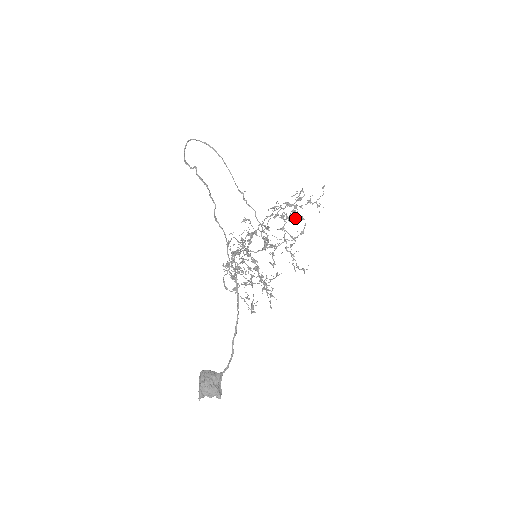
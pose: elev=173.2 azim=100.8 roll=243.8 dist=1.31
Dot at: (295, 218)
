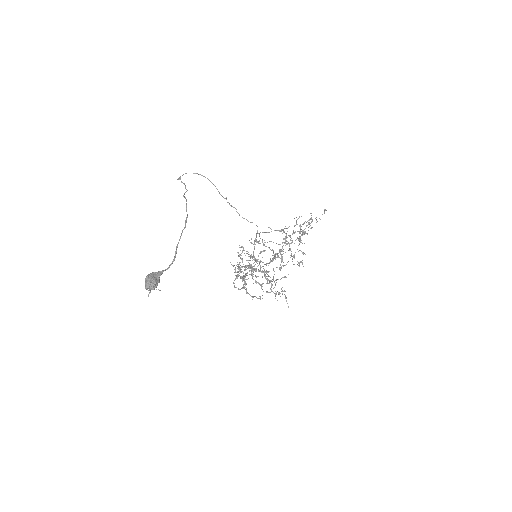
Dot at: (297, 231)
